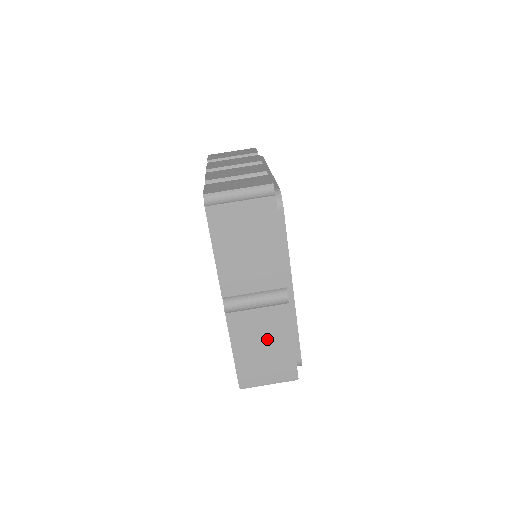
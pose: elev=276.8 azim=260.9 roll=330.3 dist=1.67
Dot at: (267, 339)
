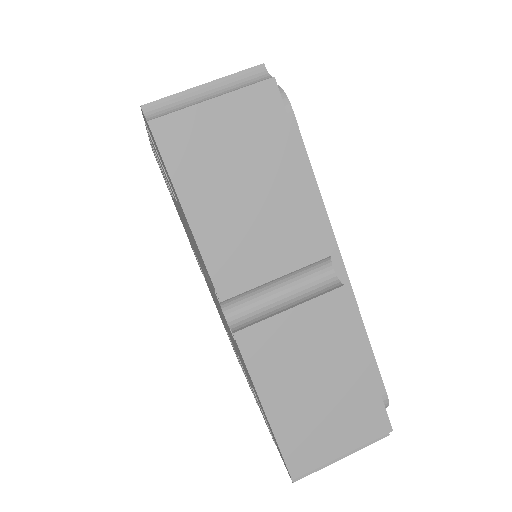
Dot at: (321, 366)
